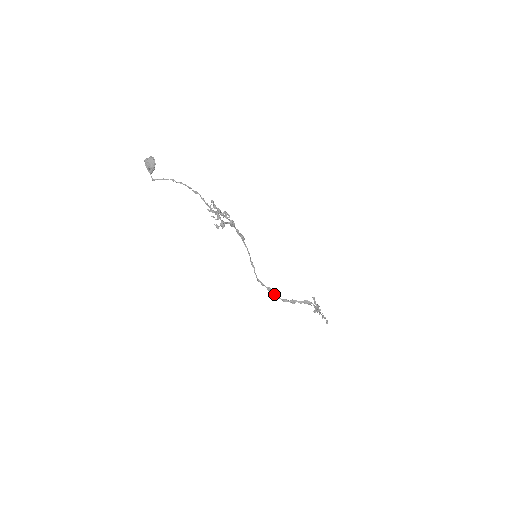
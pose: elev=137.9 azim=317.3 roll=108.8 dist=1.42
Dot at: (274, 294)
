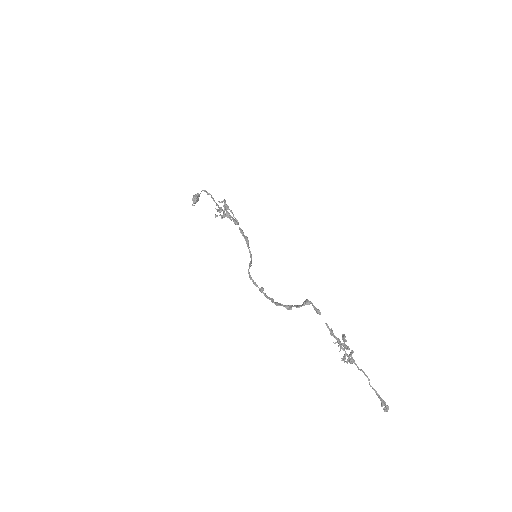
Dot at: (265, 295)
